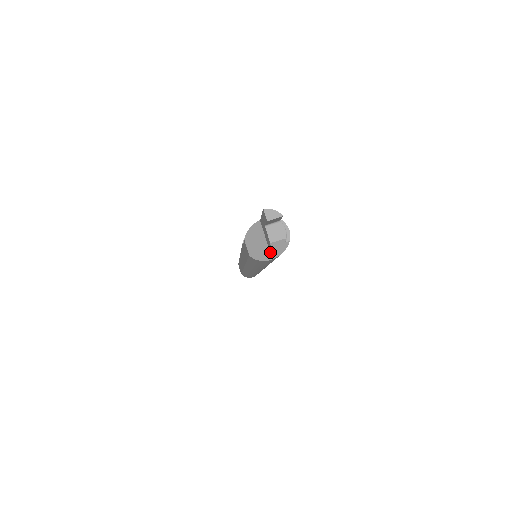
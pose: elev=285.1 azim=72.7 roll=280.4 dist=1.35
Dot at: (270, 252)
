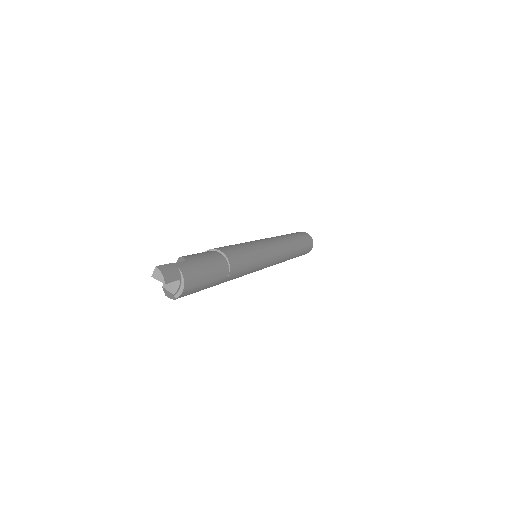
Dot at: occluded
